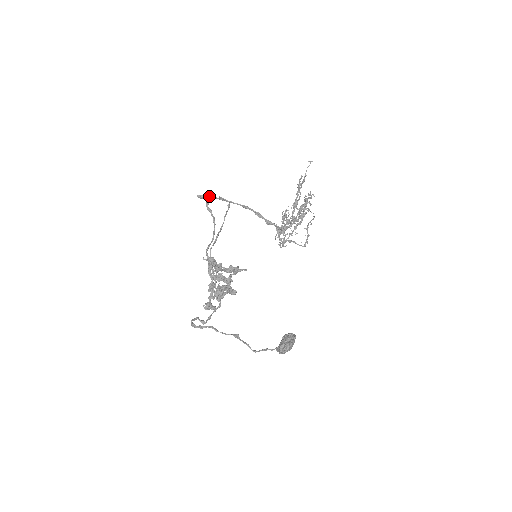
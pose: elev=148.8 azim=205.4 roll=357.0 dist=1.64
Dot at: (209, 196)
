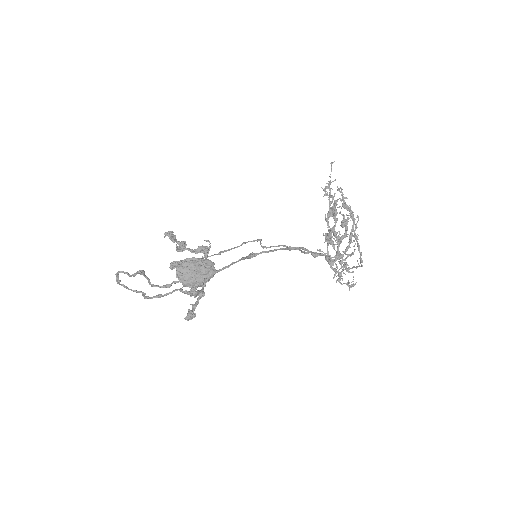
Dot at: (258, 253)
